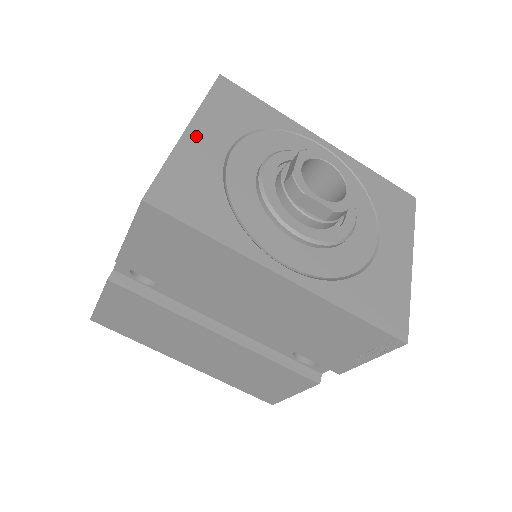
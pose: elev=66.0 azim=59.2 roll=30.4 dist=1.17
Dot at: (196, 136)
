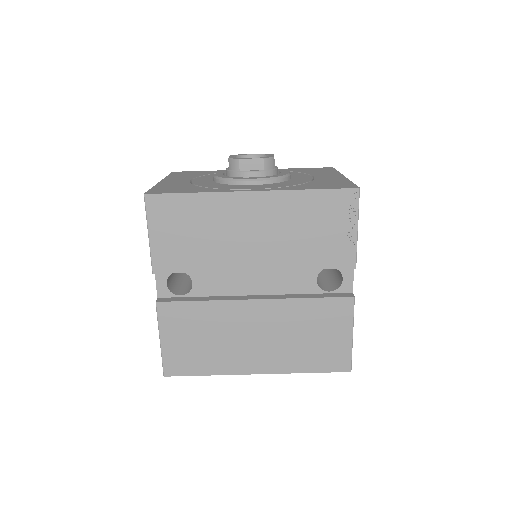
Dot at: (167, 181)
